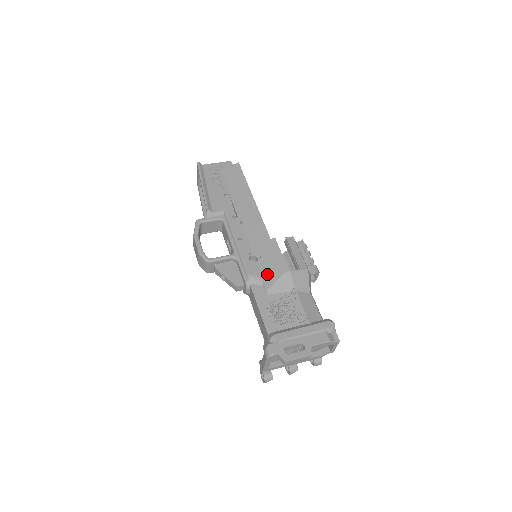
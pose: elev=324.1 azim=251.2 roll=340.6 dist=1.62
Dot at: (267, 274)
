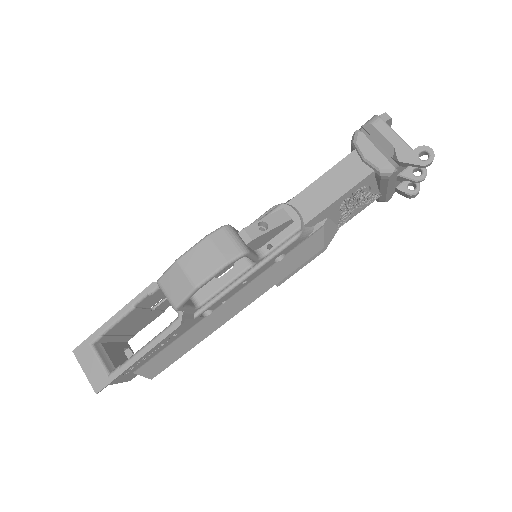
Dot at: occluded
